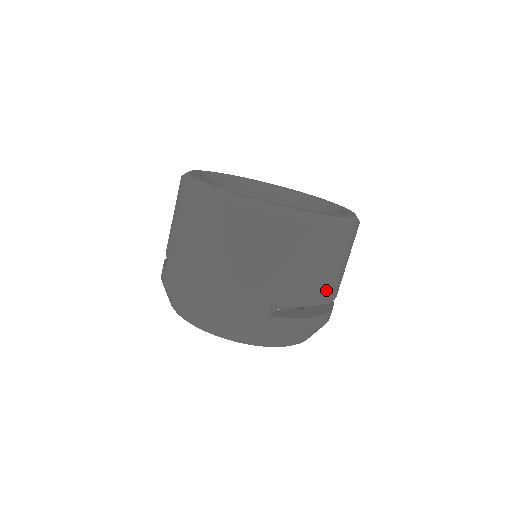
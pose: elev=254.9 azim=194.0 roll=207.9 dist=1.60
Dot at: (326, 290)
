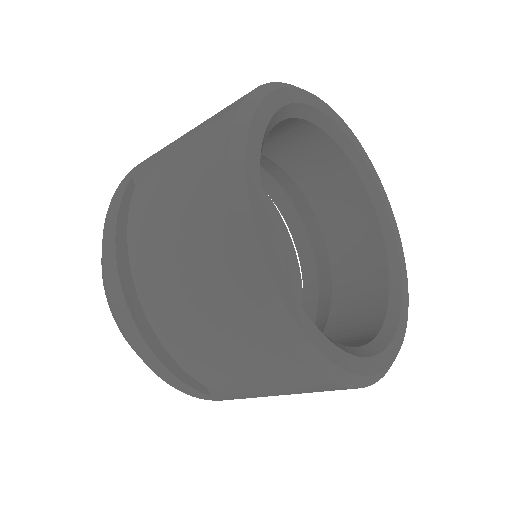
Dot at: occluded
